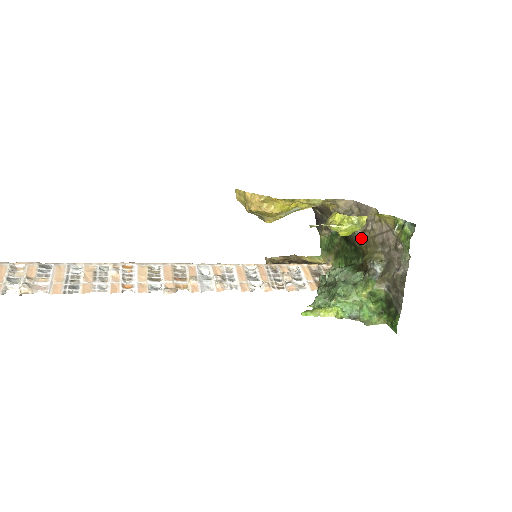
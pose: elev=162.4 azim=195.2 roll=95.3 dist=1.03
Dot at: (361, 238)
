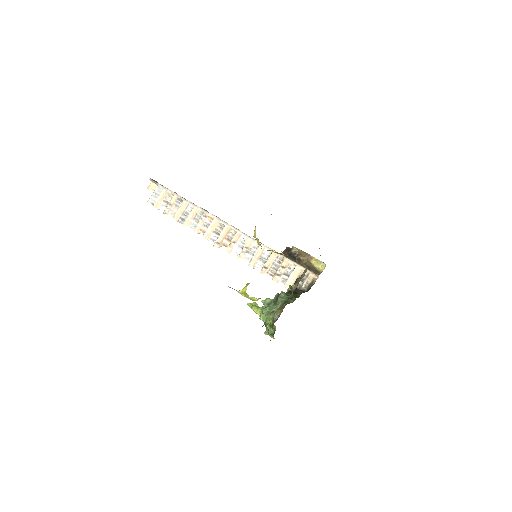
Dot at: occluded
